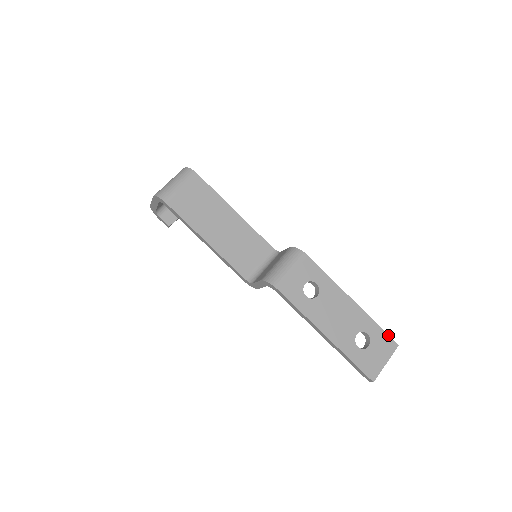
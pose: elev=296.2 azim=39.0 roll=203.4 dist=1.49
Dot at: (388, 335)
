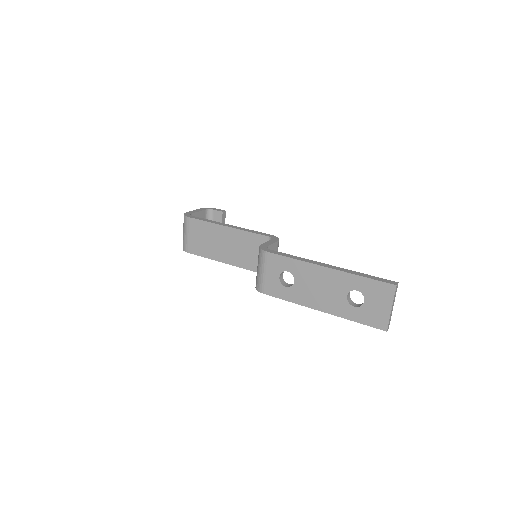
Dot at: (379, 281)
